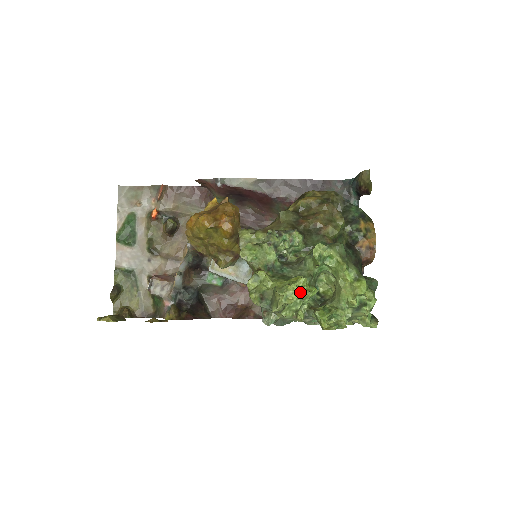
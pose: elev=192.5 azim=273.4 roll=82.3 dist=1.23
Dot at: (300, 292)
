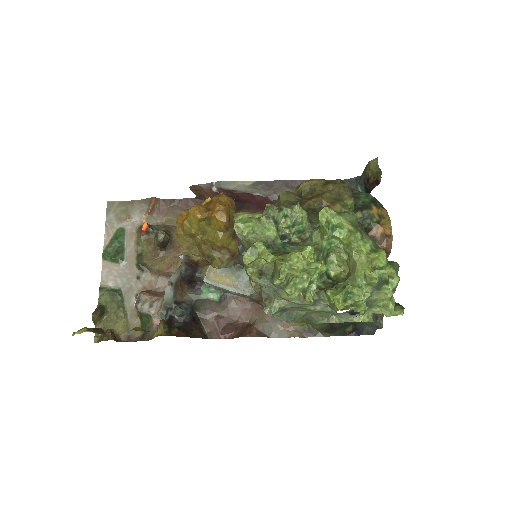
Dot at: (306, 262)
